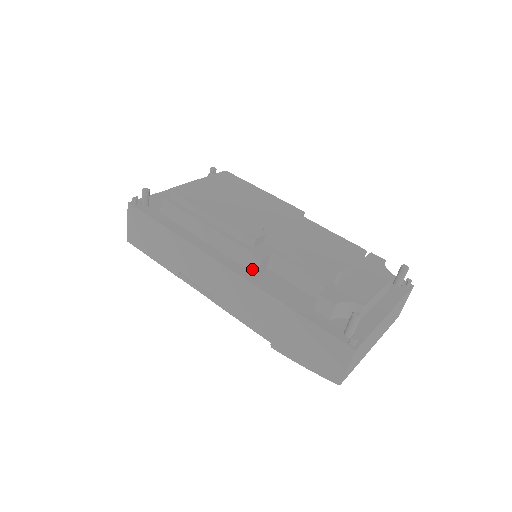
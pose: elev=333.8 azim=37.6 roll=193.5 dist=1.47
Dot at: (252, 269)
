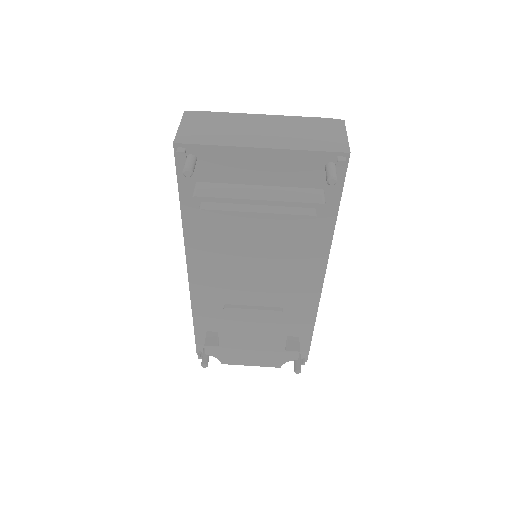
Dot at: occluded
